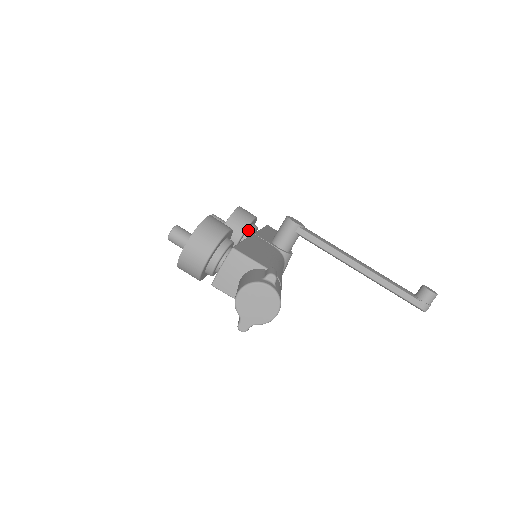
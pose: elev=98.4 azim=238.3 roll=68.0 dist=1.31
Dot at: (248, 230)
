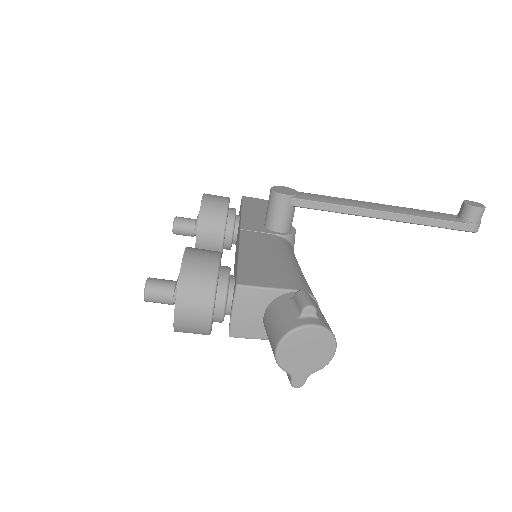
Dot at: (227, 221)
